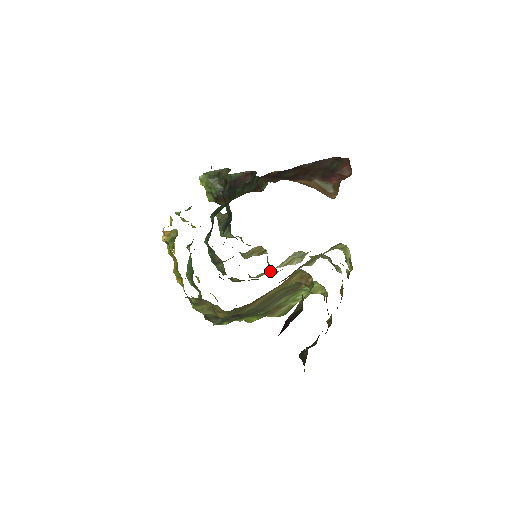
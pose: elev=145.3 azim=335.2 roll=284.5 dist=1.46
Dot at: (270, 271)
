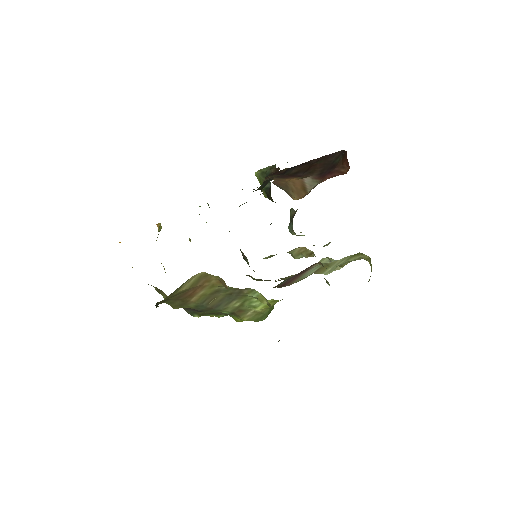
Dot at: occluded
